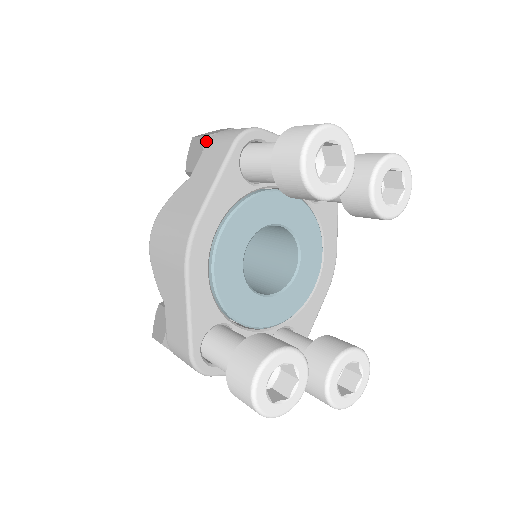
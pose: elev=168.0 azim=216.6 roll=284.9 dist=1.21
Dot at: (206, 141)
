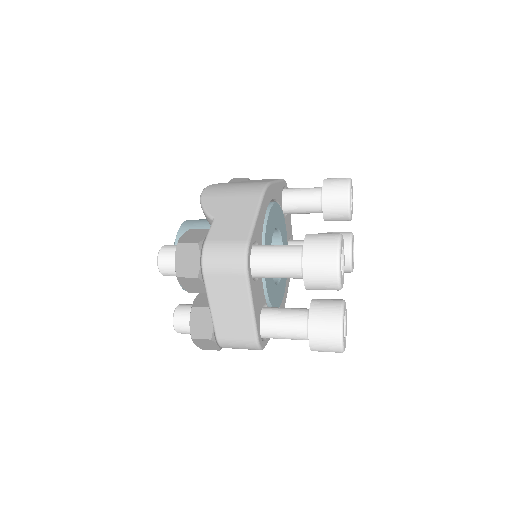
Dot at: occluded
